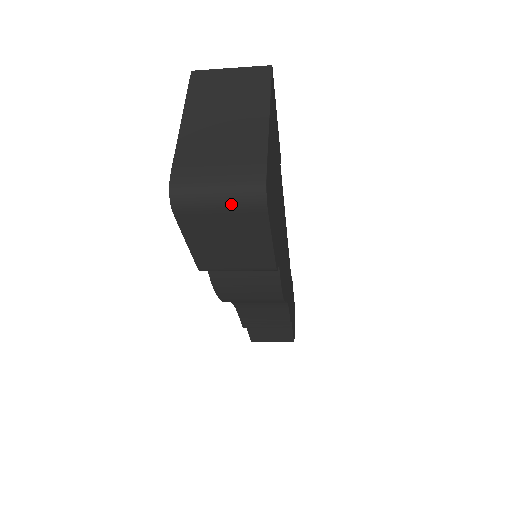
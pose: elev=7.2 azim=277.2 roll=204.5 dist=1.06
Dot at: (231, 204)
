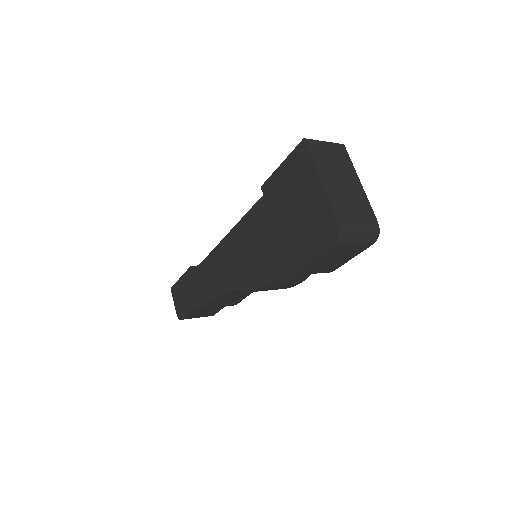
Dot at: (363, 240)
